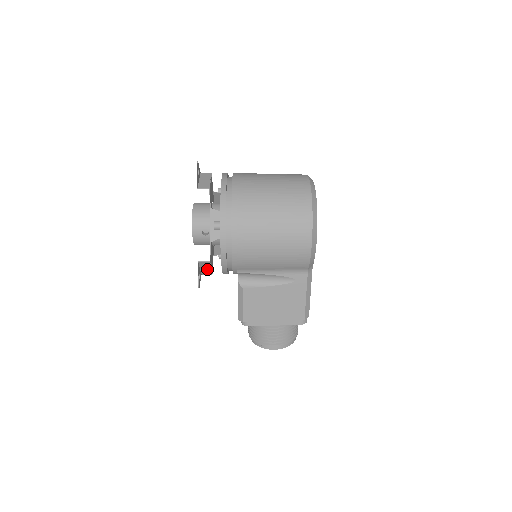
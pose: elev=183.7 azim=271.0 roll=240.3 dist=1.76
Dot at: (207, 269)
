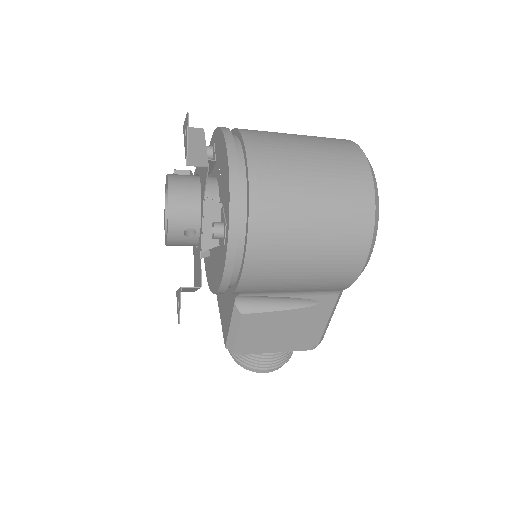
Dot at: (190, 290)
